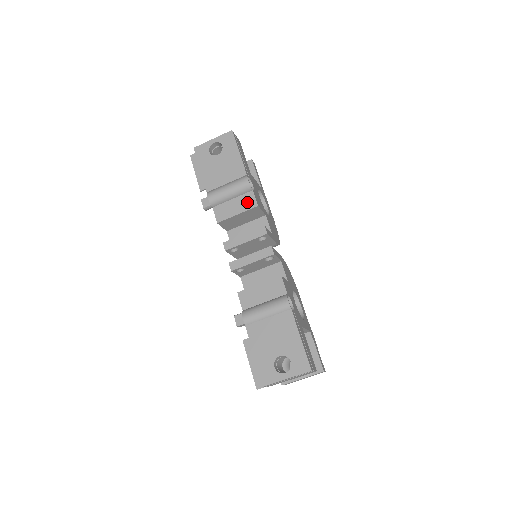
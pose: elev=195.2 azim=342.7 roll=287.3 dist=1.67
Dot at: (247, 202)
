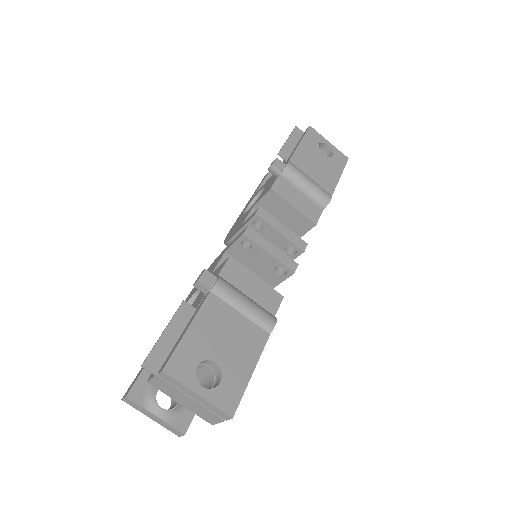
Dot at: (311, 211)
